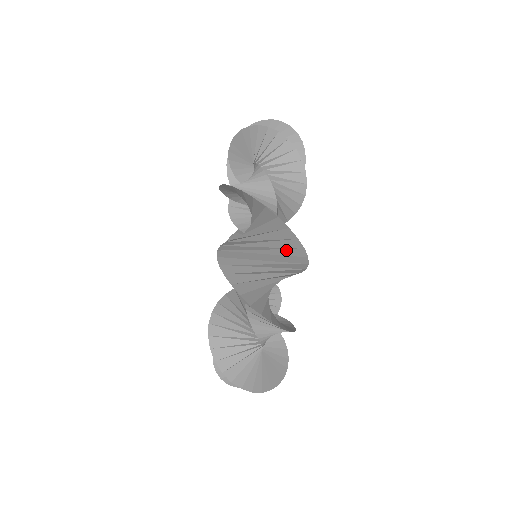
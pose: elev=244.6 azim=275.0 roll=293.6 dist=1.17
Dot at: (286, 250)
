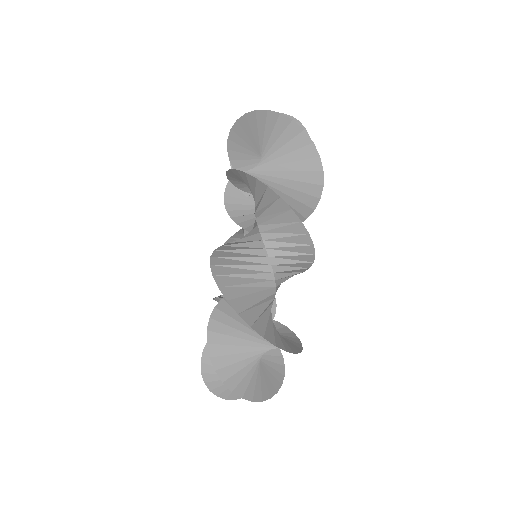
Dot at: (300, 162)
